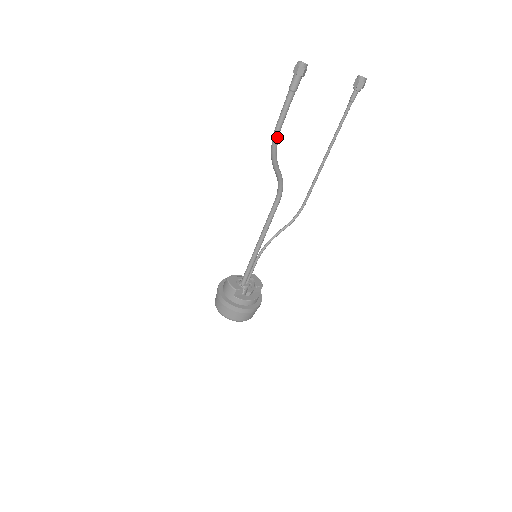
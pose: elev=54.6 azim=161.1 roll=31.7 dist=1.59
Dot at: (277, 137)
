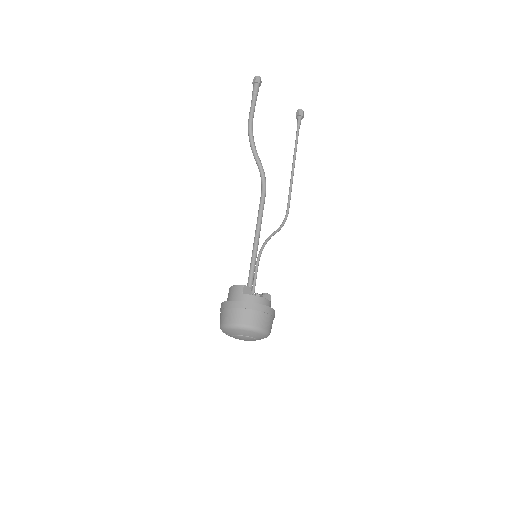
Dot at: (251, 124)
